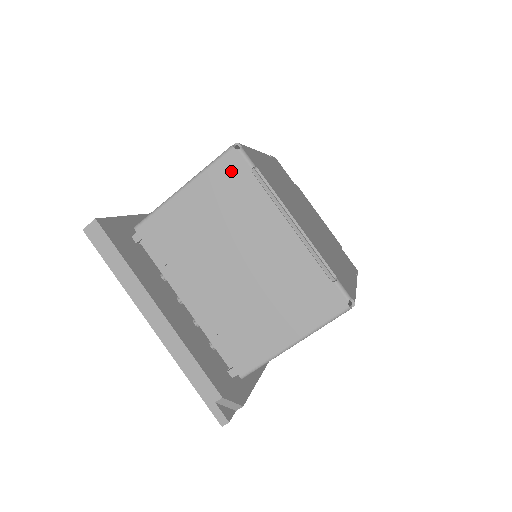
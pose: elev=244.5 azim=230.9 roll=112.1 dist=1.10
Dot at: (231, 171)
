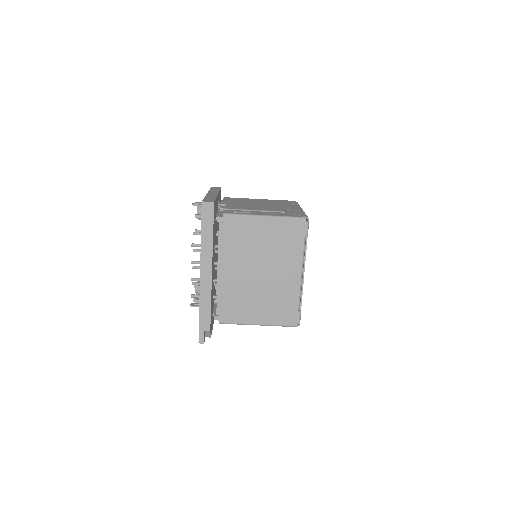
Dot at: (296, 229)
